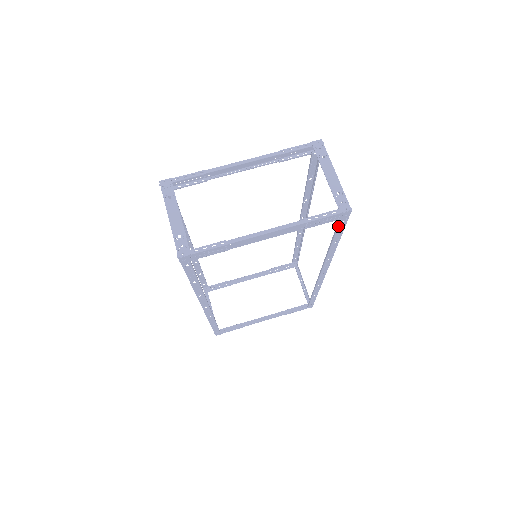
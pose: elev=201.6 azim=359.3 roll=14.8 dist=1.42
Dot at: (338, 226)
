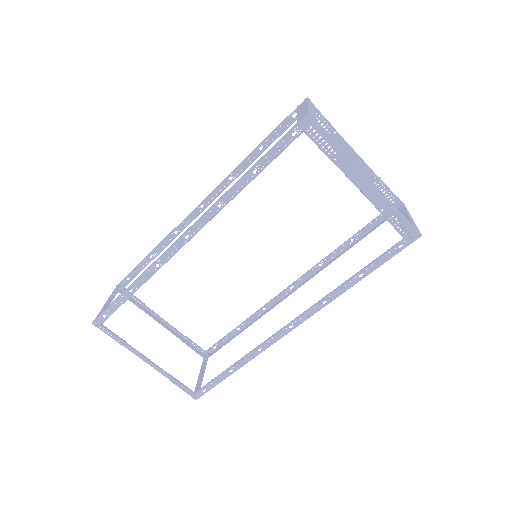
Dot at: (392, 248)
